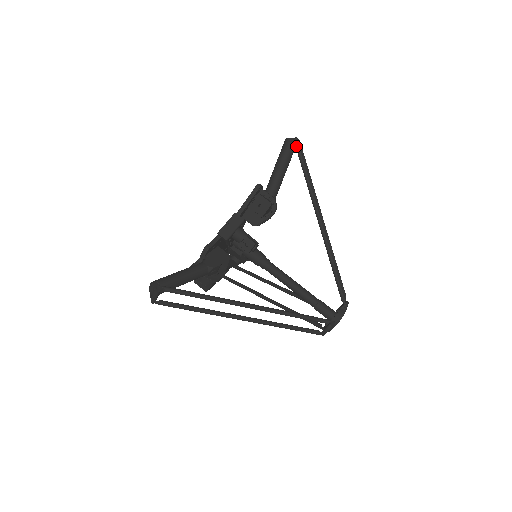
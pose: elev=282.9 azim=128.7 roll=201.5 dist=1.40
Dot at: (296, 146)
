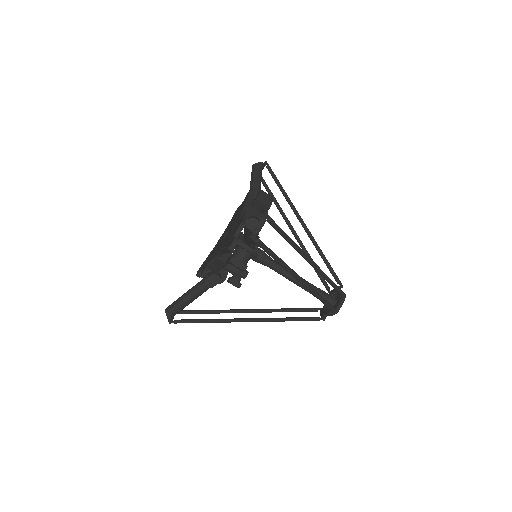
Dot at: occluded
